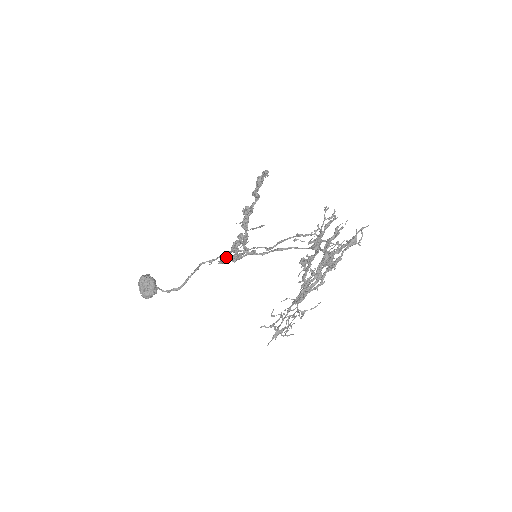
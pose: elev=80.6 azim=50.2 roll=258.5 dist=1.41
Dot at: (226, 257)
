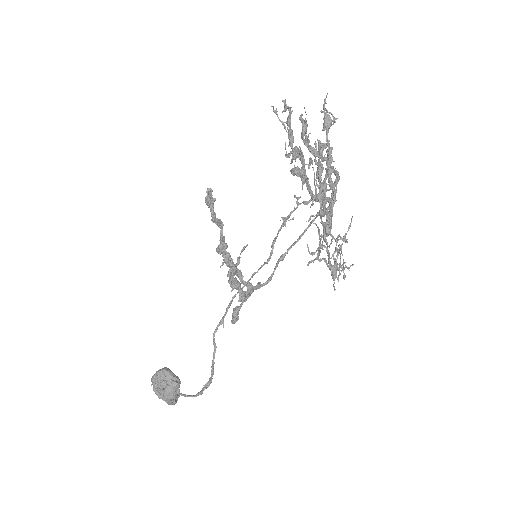
Dot at: (235, 311)
